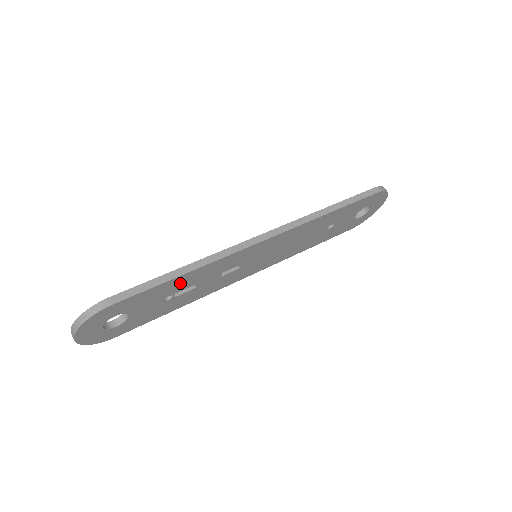
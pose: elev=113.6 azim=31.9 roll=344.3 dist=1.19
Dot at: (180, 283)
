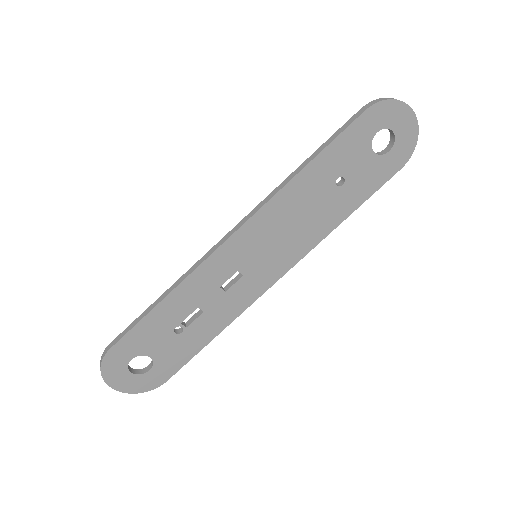
Dot at: (170, 312)
